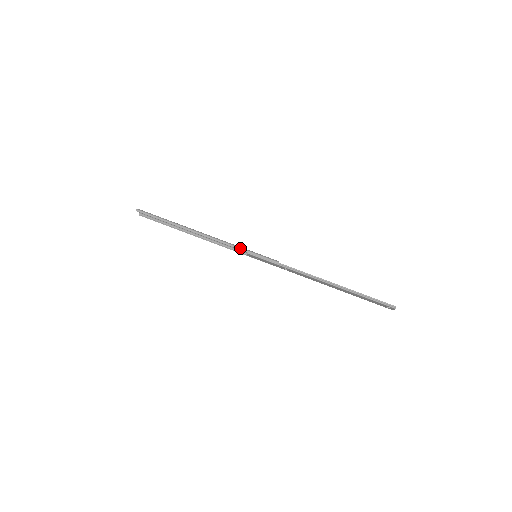
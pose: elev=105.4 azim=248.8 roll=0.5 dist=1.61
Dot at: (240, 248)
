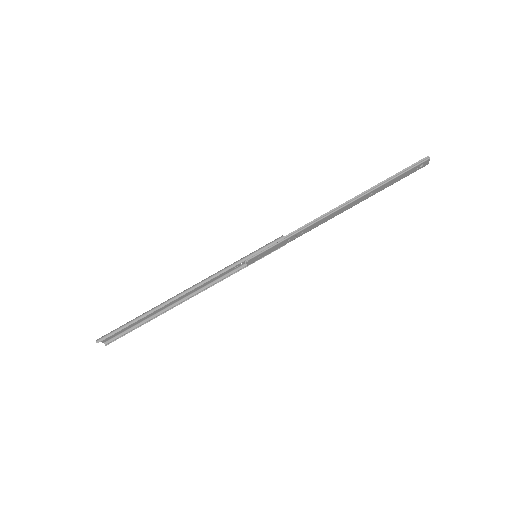
Dot at: (233, 264)
